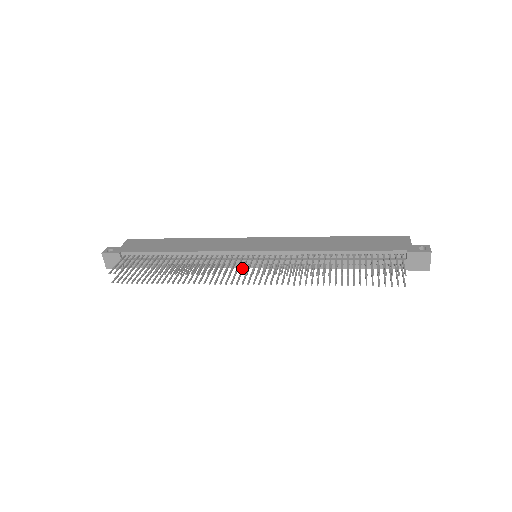
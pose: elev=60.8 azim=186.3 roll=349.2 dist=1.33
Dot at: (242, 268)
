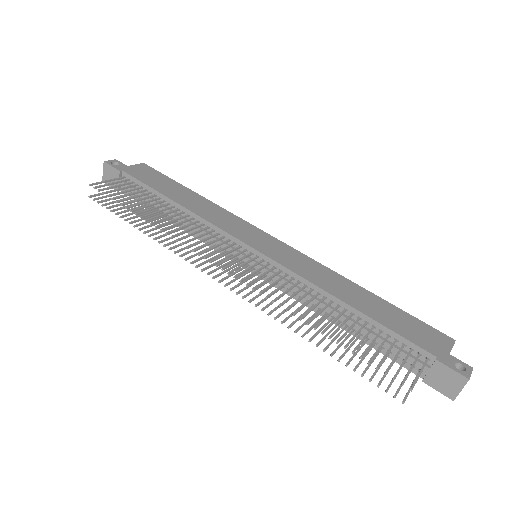
Dot at: occluded
